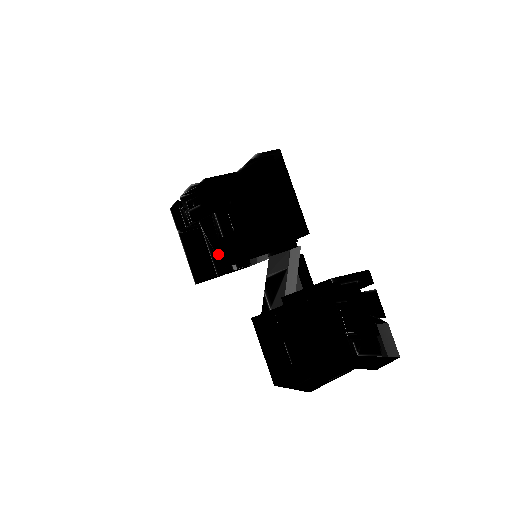
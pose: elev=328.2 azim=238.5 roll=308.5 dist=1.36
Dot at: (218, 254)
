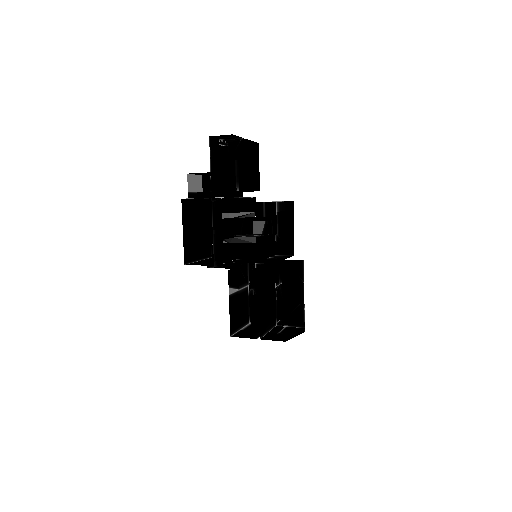
Dot at: occluded
